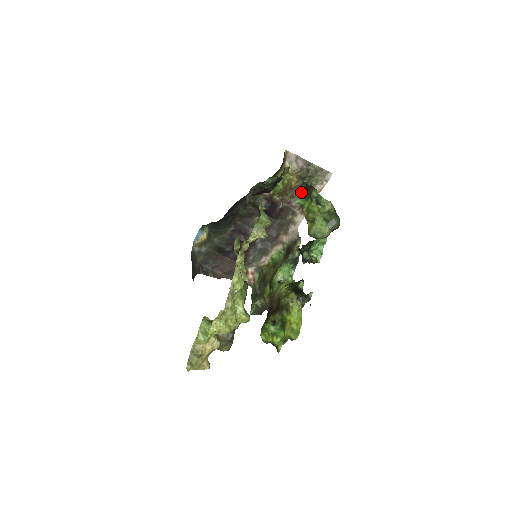
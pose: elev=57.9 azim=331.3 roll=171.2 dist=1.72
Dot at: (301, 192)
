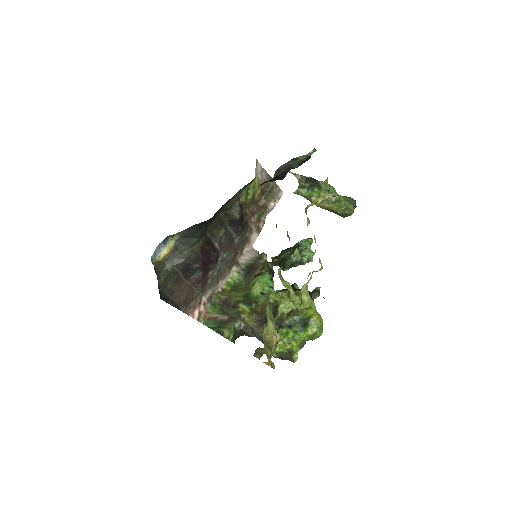
Dot at: (302, 185)
